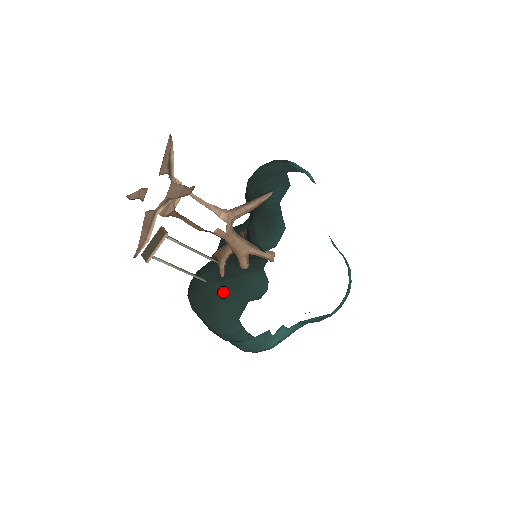
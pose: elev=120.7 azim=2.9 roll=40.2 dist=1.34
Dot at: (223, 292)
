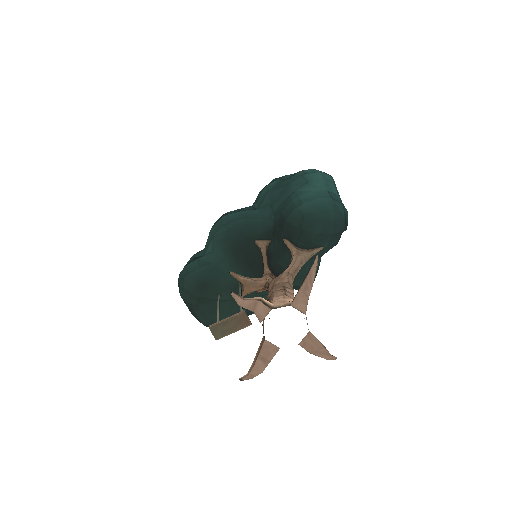
Dot at: (233, 310)
